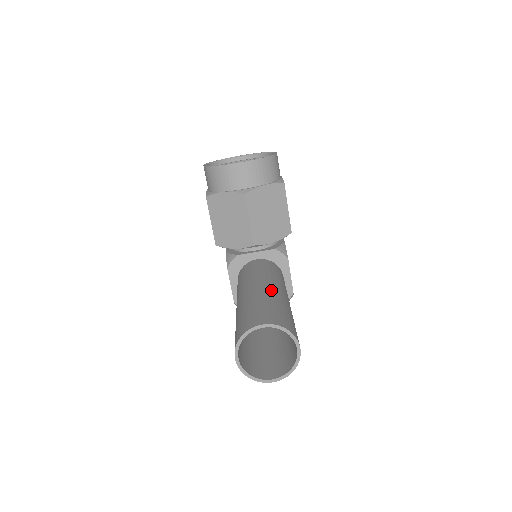
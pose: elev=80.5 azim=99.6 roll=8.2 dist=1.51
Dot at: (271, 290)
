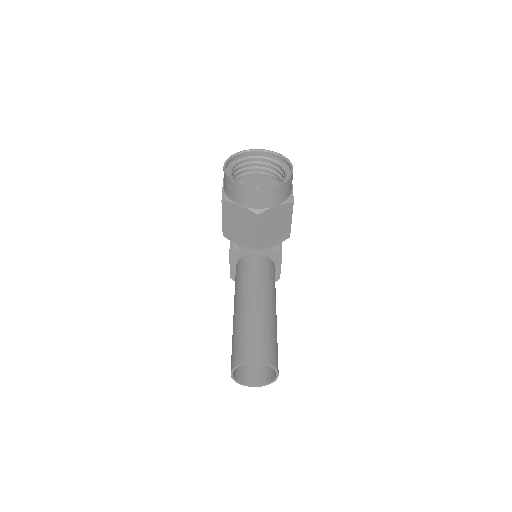
Dot at: (264, 310)
